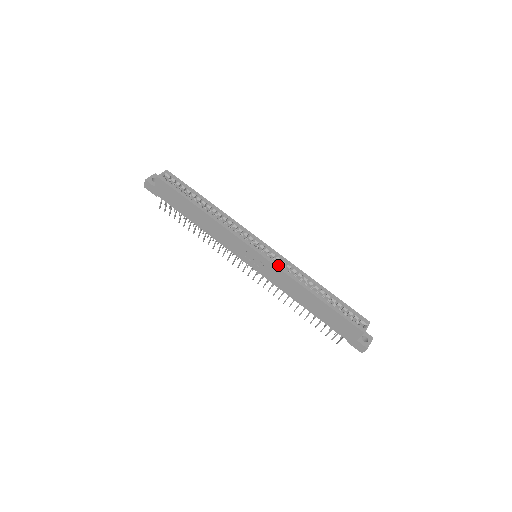
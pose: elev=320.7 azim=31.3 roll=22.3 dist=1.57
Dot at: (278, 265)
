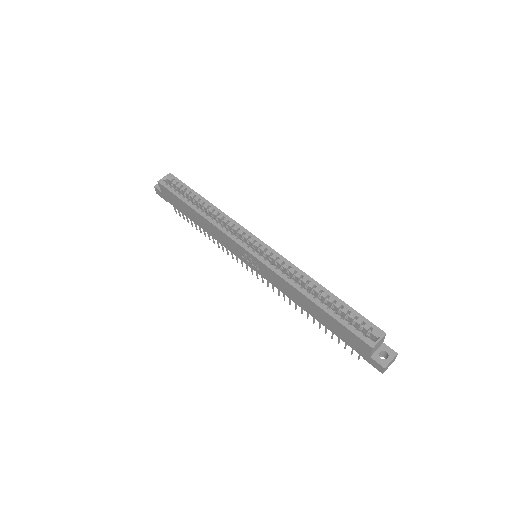
Dot at: (271, 265)
